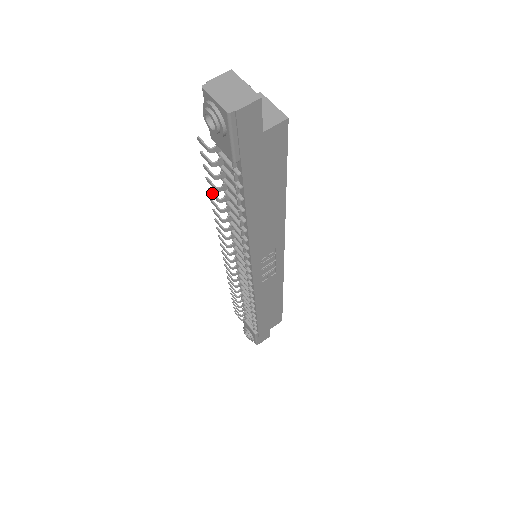
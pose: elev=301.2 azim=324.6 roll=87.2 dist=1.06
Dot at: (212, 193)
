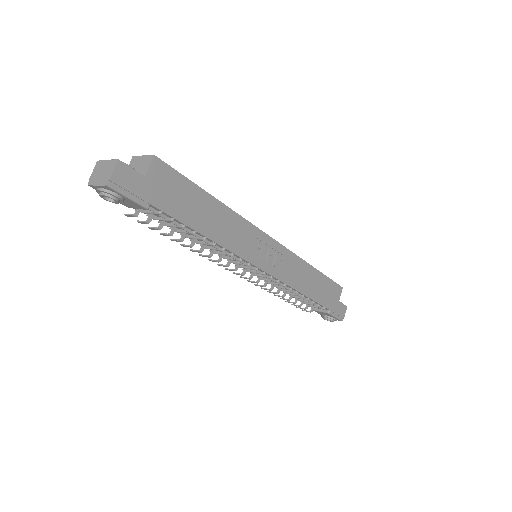
Dot at: (173, 240)
